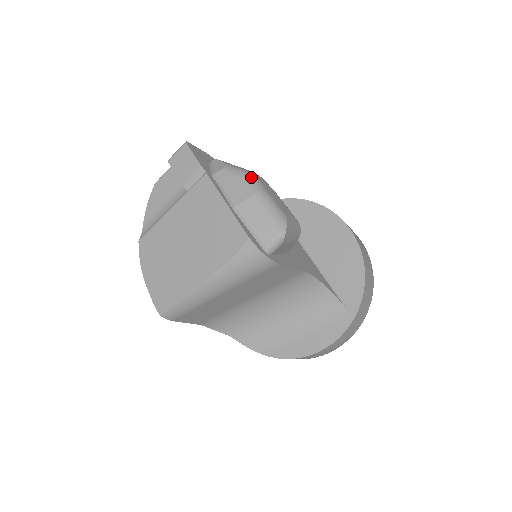
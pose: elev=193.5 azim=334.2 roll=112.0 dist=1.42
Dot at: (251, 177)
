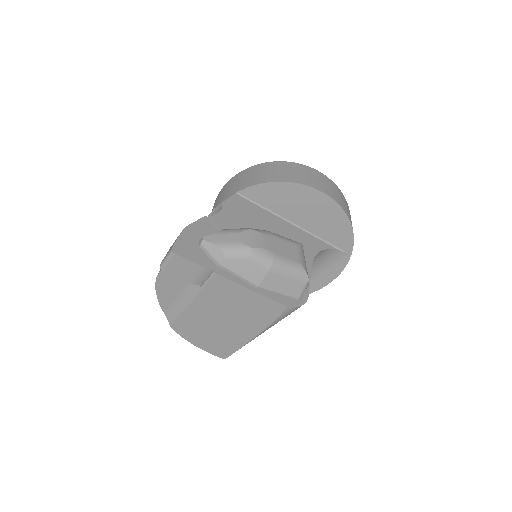
Dot at: (256, 252)
